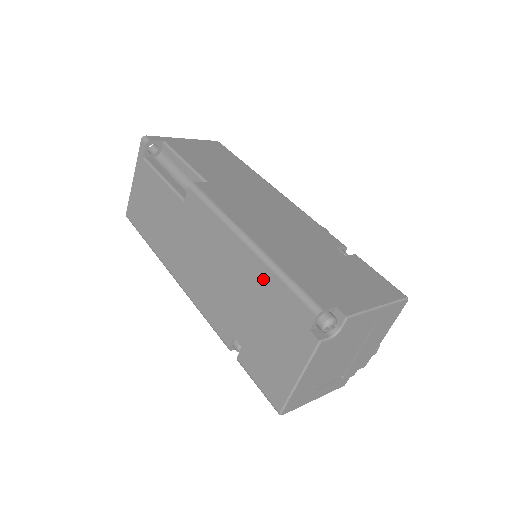
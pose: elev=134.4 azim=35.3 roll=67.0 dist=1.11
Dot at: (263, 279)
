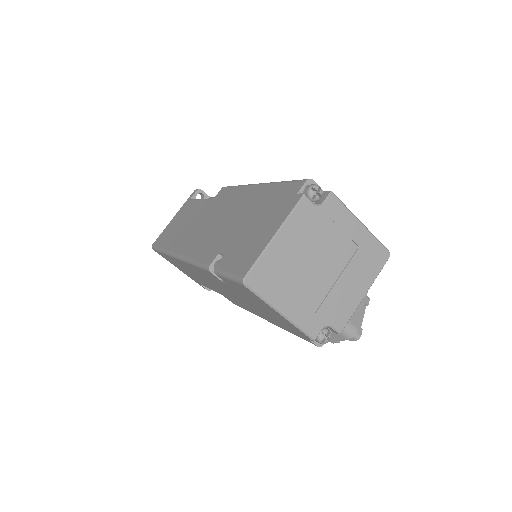
Dot at: (265, 193)
